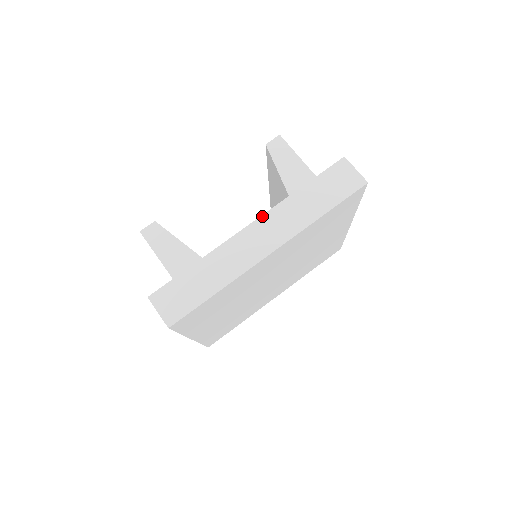
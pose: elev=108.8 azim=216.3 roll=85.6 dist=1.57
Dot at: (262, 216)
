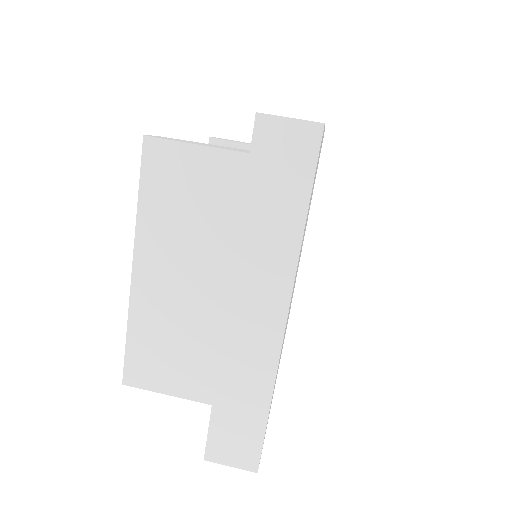
Dot at: occluded
